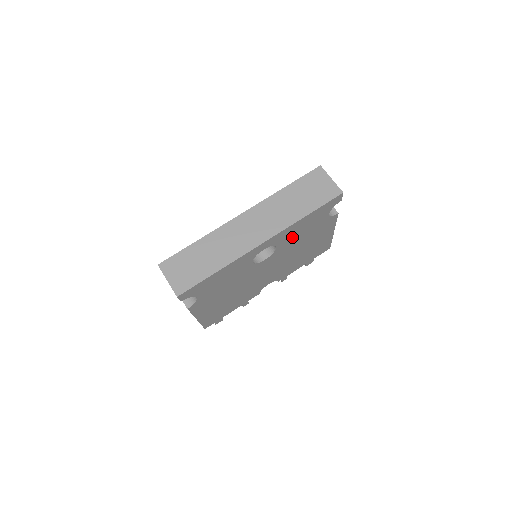
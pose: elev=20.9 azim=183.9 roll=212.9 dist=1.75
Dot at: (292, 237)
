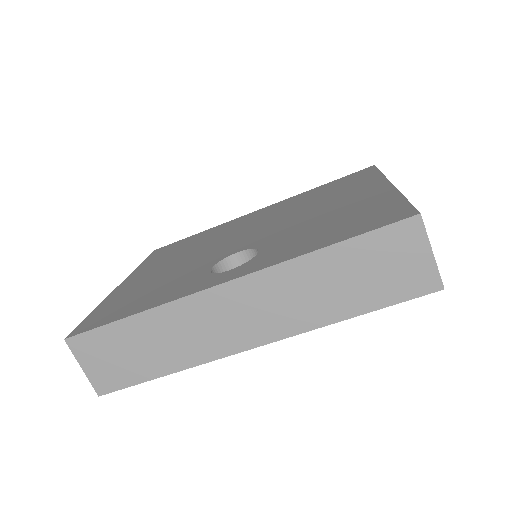
Dot at: occluded
